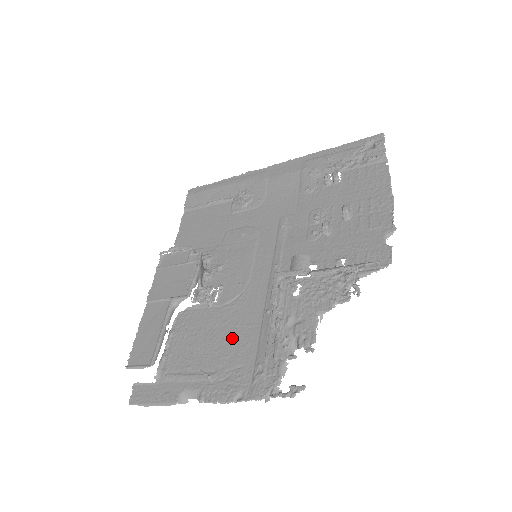
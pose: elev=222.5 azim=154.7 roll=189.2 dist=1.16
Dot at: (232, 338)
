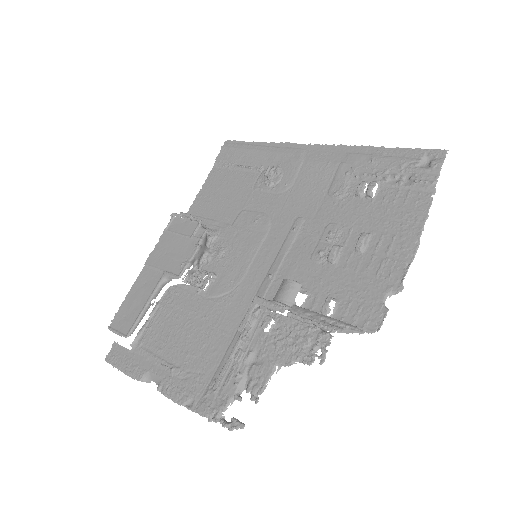
Dot at: (204, 338)
